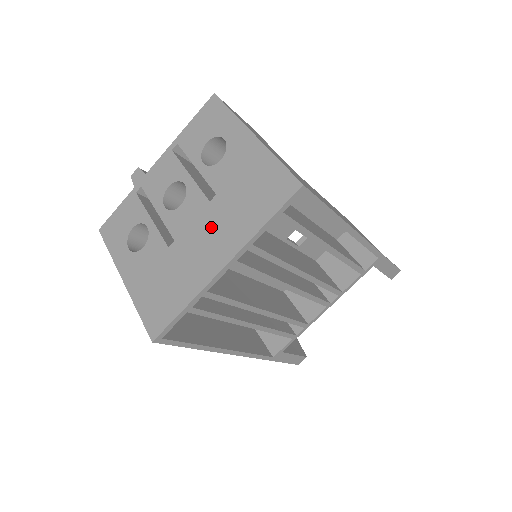
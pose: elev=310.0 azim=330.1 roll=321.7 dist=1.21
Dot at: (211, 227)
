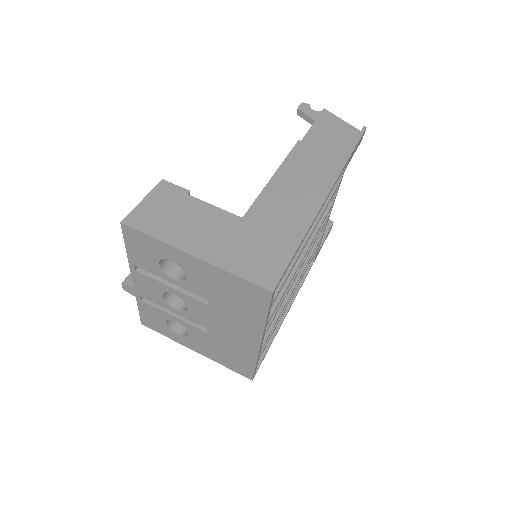
Dot at: (226, 321)
